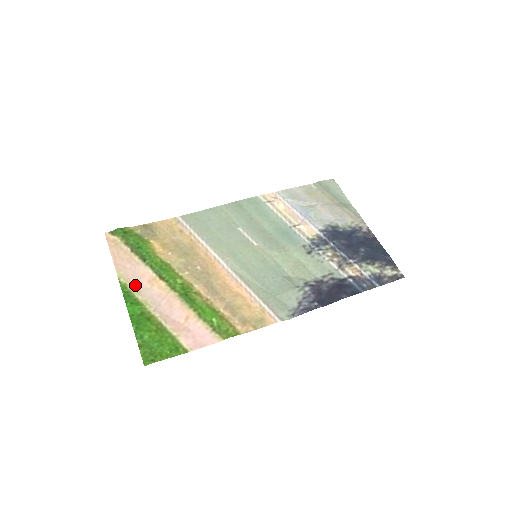
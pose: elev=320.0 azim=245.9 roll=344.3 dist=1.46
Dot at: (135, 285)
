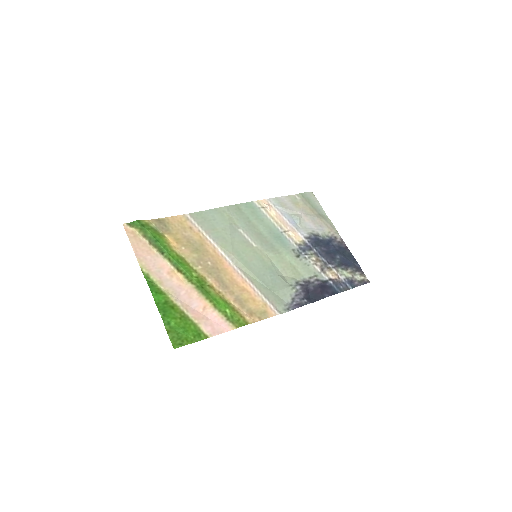
Dot at: (157, 276)
